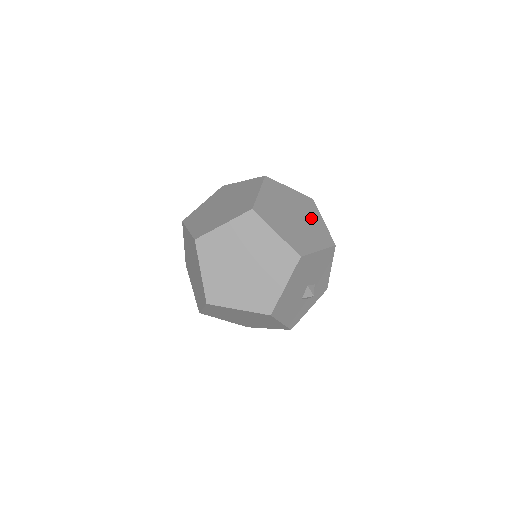
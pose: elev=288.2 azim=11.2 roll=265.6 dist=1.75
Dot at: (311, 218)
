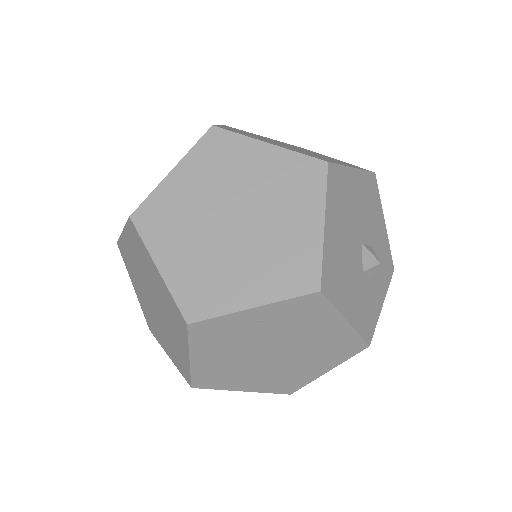
Dot at: occluded
